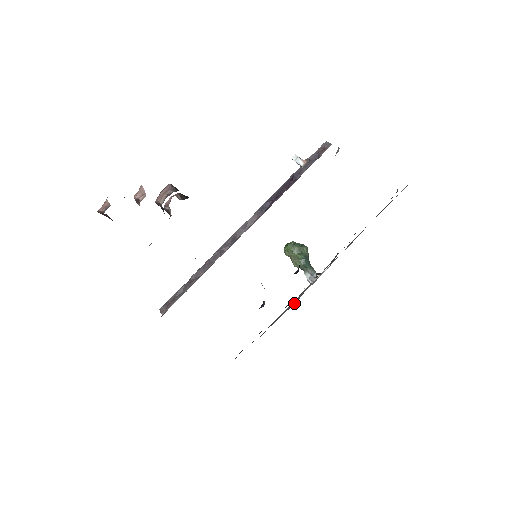
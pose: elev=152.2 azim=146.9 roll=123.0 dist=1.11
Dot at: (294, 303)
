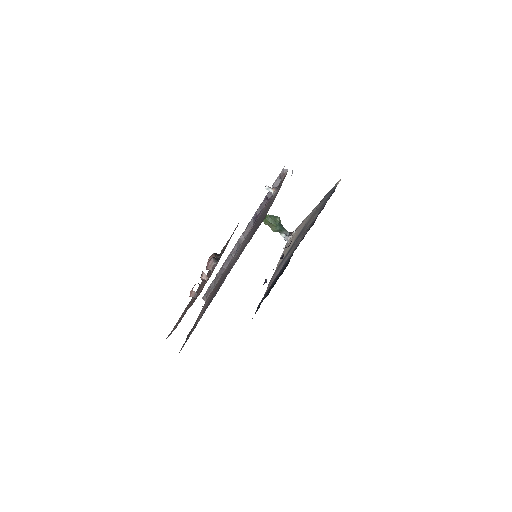
Dot at: occluded
